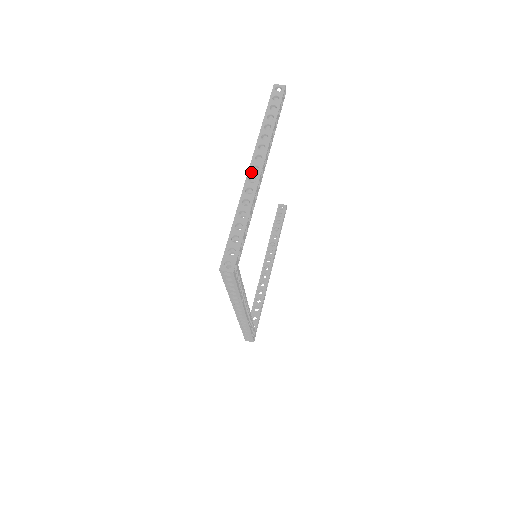
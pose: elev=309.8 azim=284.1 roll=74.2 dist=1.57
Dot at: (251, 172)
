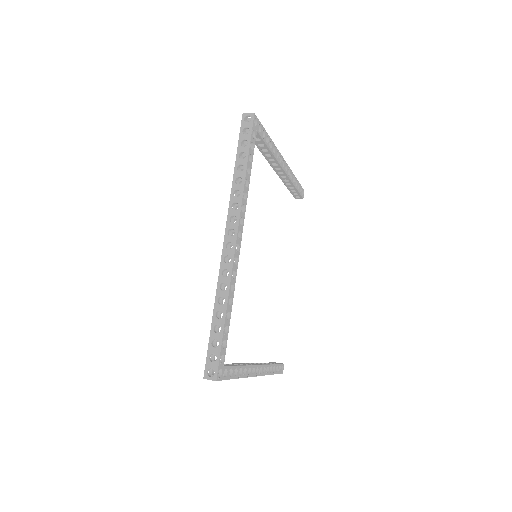
Dot at: occluded
